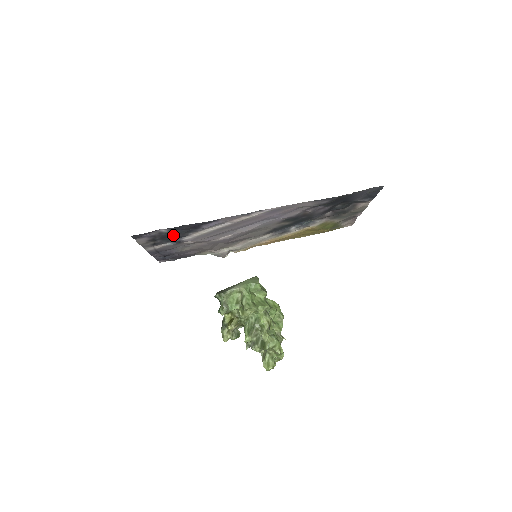
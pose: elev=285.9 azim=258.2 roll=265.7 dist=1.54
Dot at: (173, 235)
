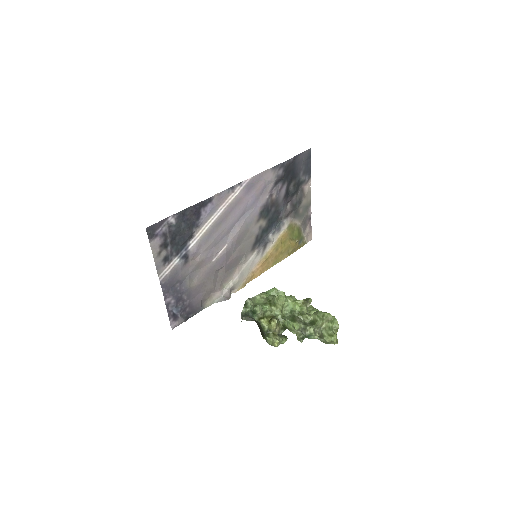
Dot at: (180, 234)
